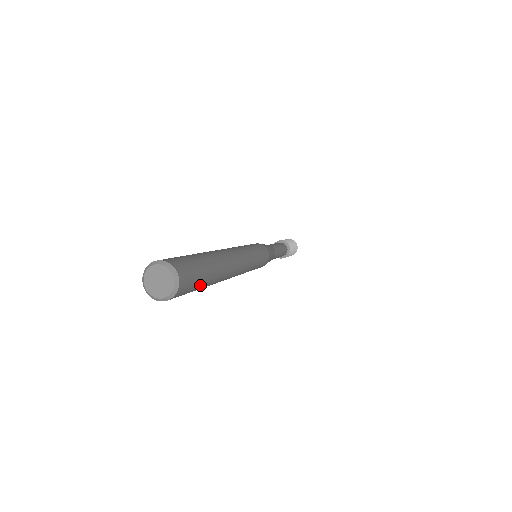
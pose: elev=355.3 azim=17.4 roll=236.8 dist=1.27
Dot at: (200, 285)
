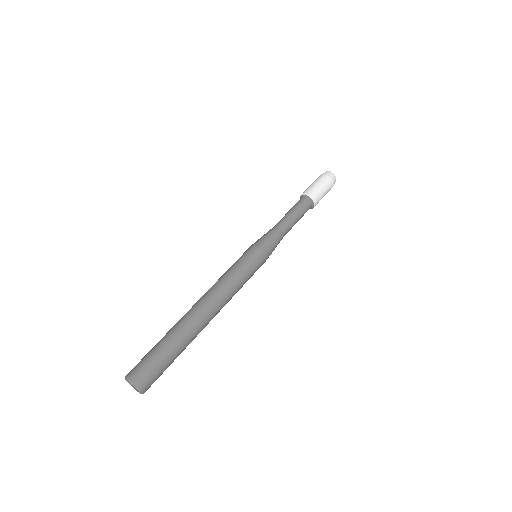
Dot at: (168, 365)
